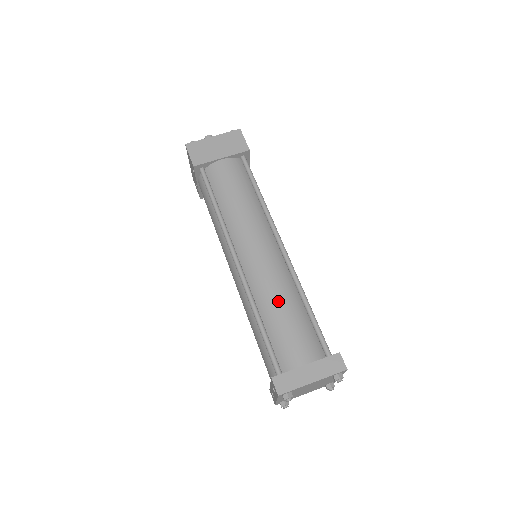
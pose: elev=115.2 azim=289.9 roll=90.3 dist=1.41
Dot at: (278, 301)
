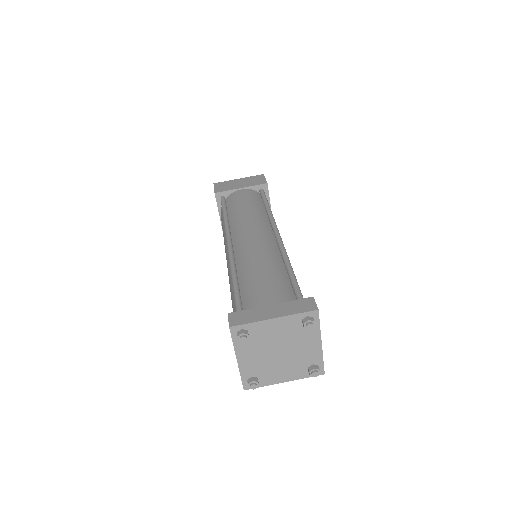
Dot at: (258, 263)
